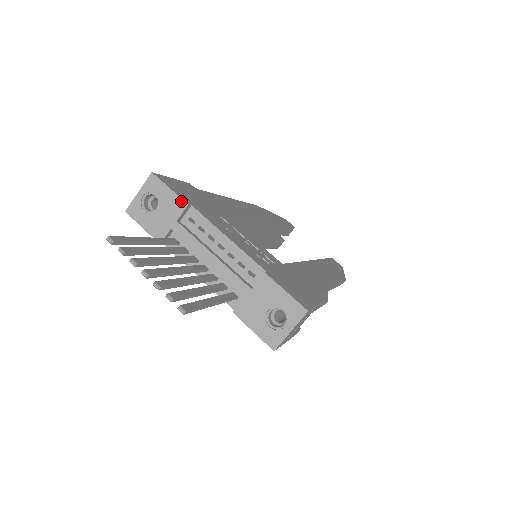
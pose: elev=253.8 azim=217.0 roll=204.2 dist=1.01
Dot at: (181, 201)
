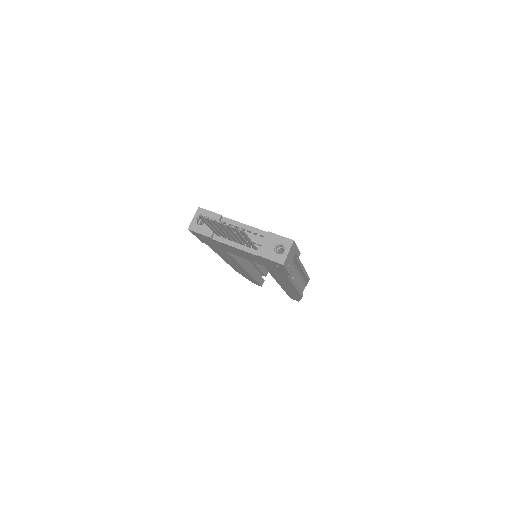
Dot at: (217, 215)
